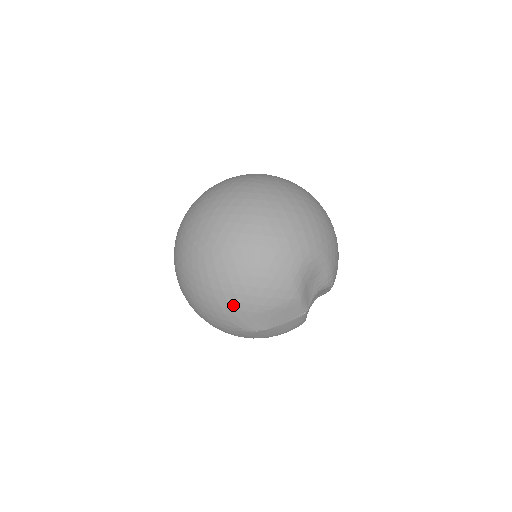
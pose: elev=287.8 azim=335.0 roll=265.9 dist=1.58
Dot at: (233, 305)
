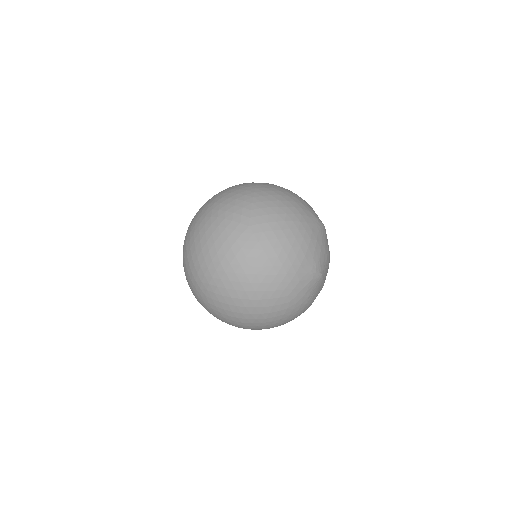
Dot at: (301, 199)
